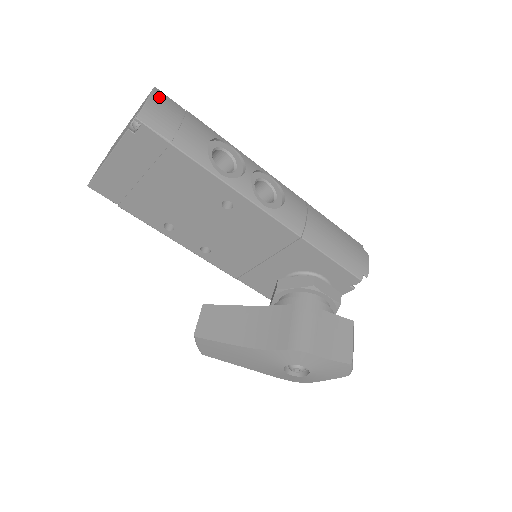
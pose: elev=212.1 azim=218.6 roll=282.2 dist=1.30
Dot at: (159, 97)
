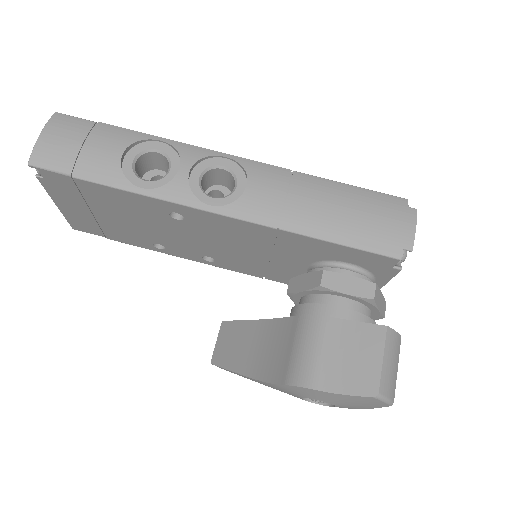
Dot at: (56, 124)
